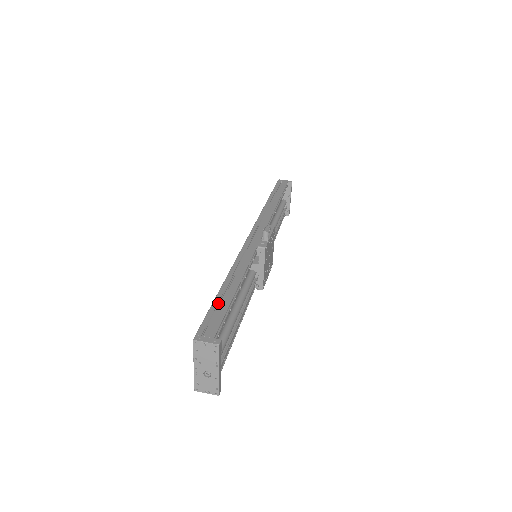
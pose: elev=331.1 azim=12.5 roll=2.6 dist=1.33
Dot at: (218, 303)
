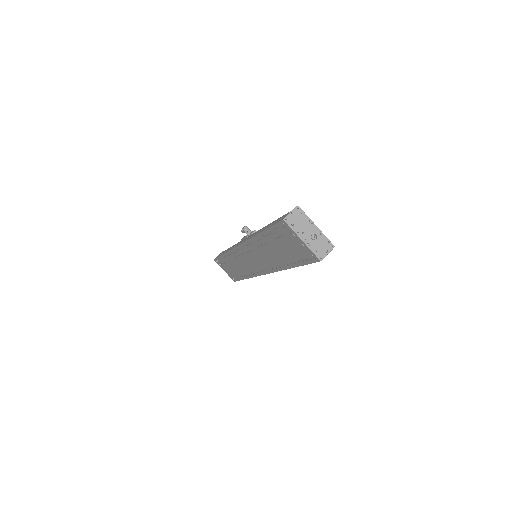
Dot at: occluded
